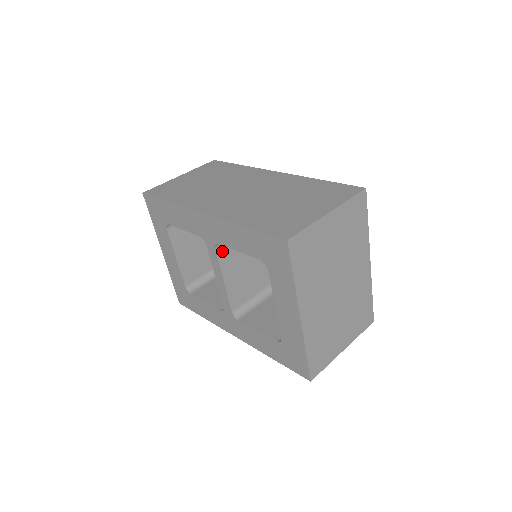
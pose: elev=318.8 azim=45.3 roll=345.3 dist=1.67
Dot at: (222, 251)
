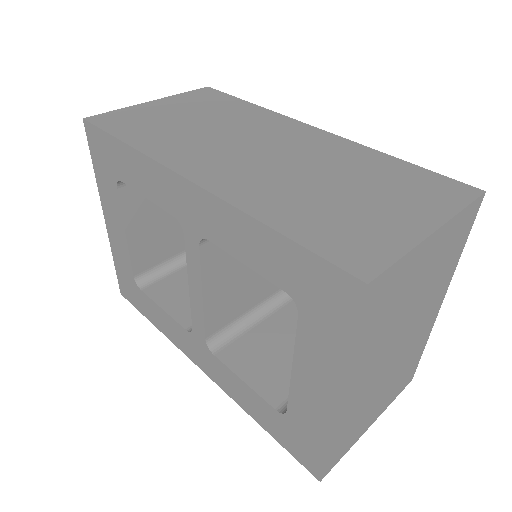
Dot at: (209, 249)
